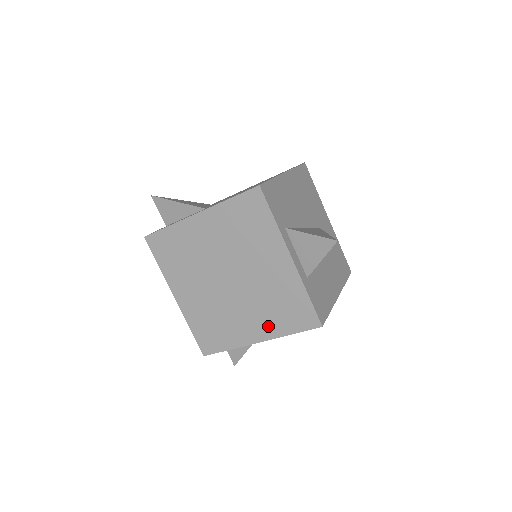
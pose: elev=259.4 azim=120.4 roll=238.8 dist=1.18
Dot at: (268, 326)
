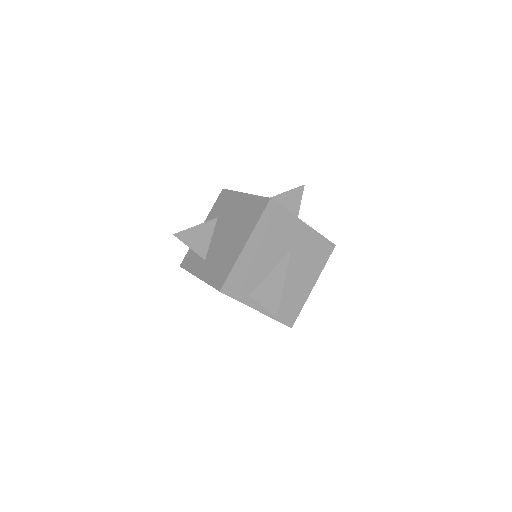
Dot at: occluded
